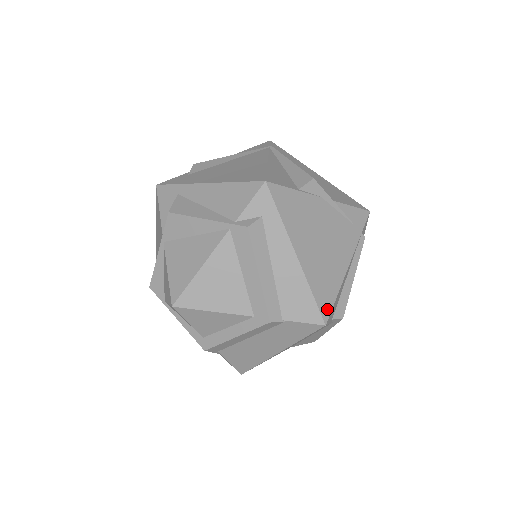
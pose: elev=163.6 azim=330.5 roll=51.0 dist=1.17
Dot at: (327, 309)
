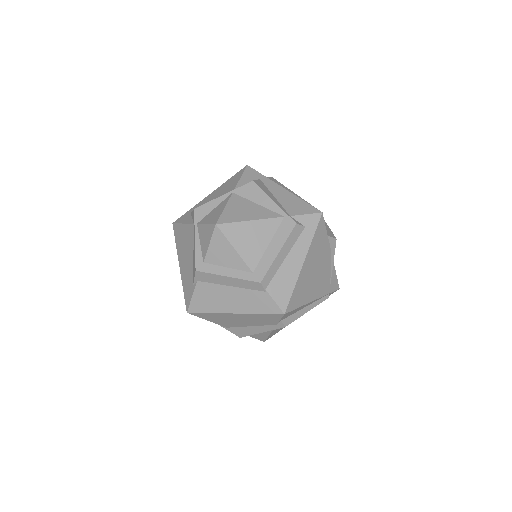
Dot at: (291, 307)
